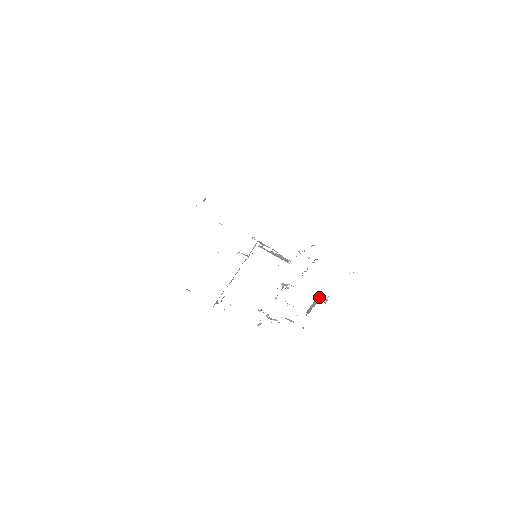
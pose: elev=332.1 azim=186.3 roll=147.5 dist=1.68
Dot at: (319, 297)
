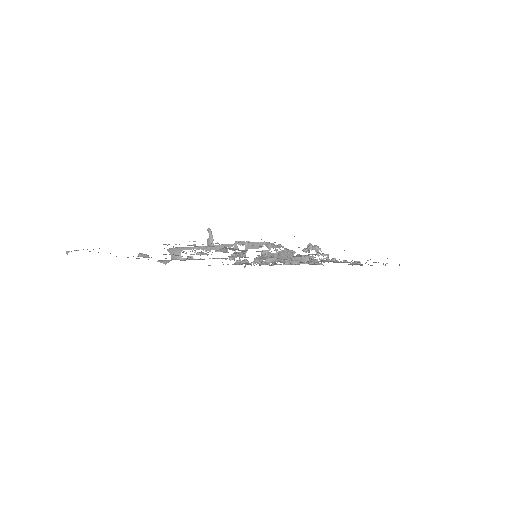
Dot at: occluded
